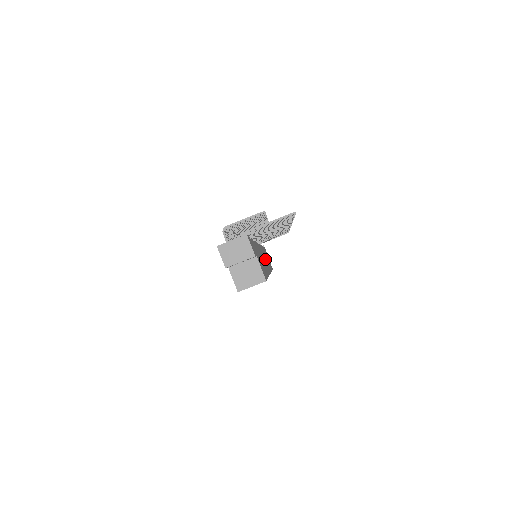
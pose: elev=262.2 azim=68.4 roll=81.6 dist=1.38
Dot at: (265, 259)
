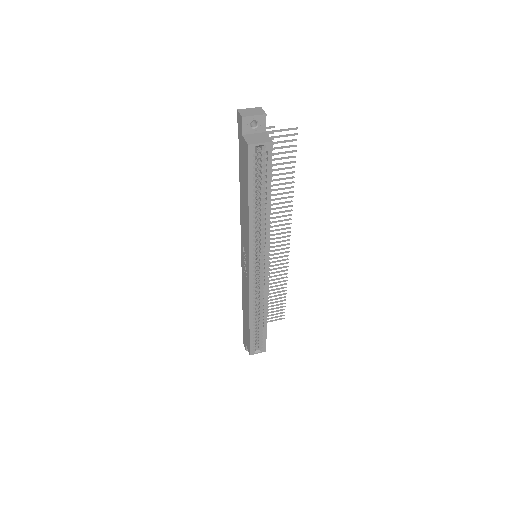
Dot at: occluded
